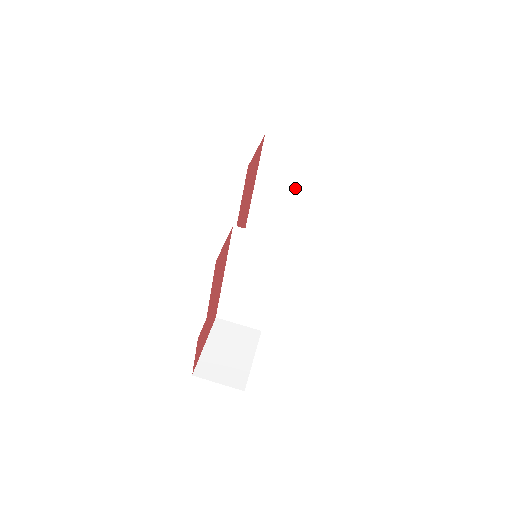
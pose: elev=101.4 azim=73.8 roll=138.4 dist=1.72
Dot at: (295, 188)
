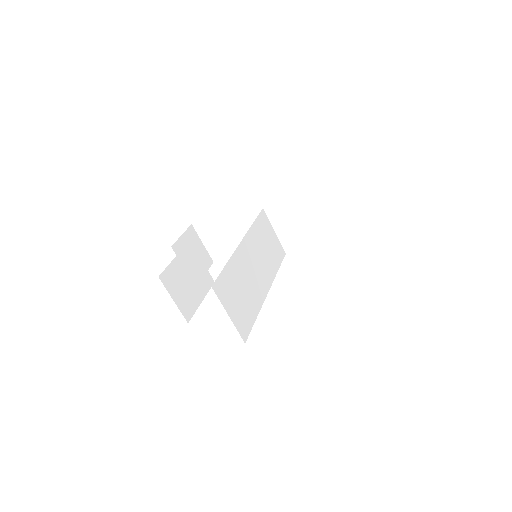
Dot at: occluded
